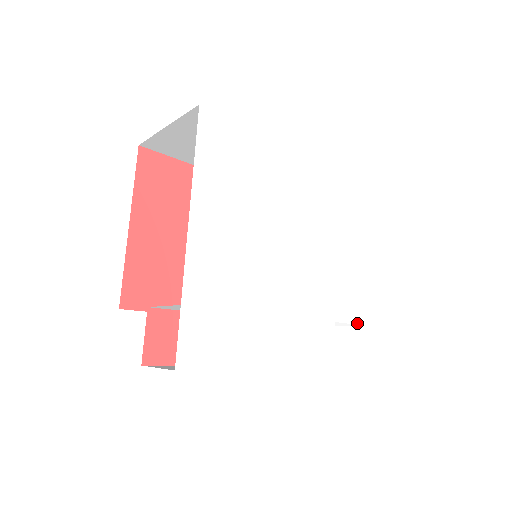
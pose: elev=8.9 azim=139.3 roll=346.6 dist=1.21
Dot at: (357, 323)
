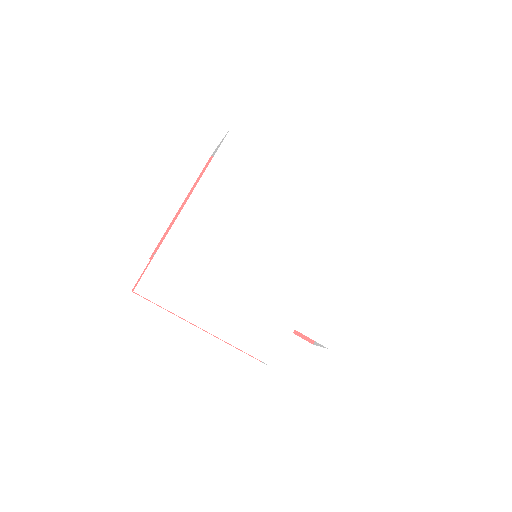
Dot at: (321, 343)
